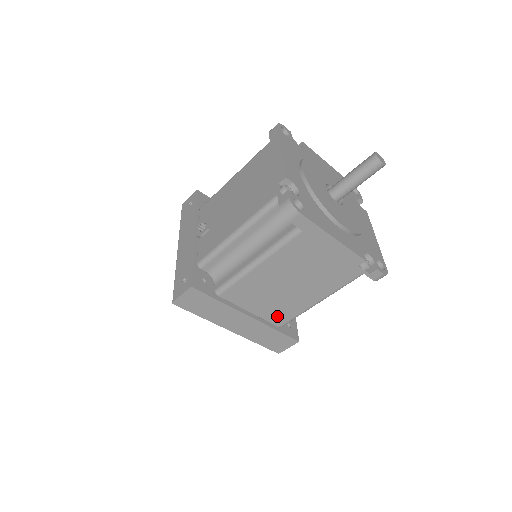
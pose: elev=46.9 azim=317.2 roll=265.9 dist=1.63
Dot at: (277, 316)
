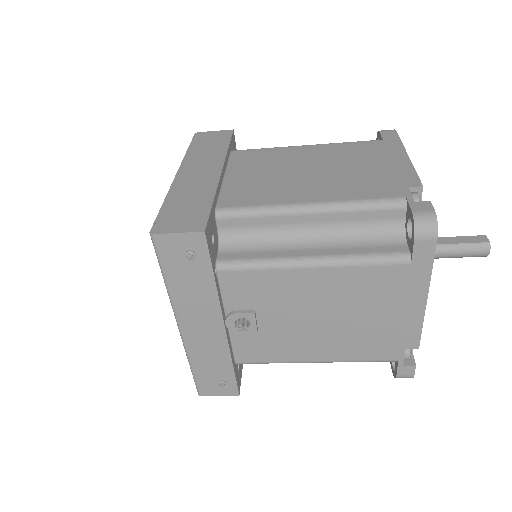
Dot at: occluded
